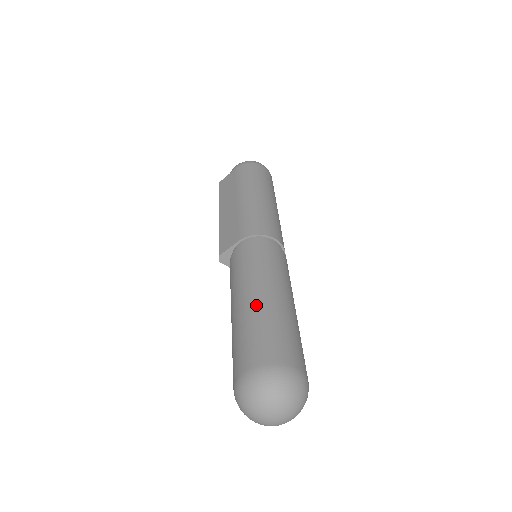
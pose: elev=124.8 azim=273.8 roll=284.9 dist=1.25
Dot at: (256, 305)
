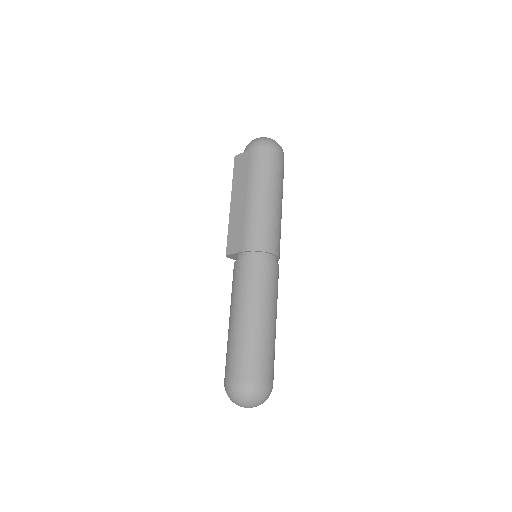
Dot at: (245, 328)
